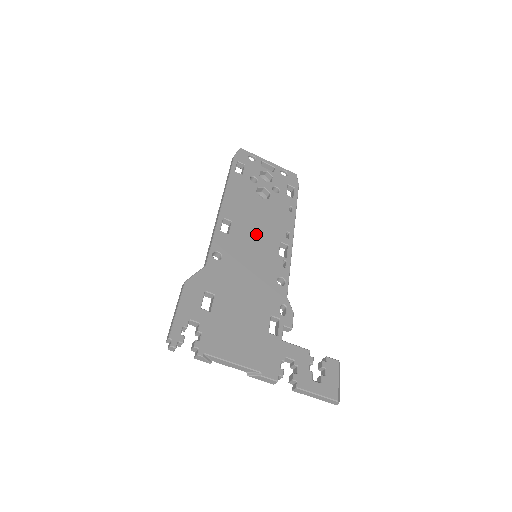
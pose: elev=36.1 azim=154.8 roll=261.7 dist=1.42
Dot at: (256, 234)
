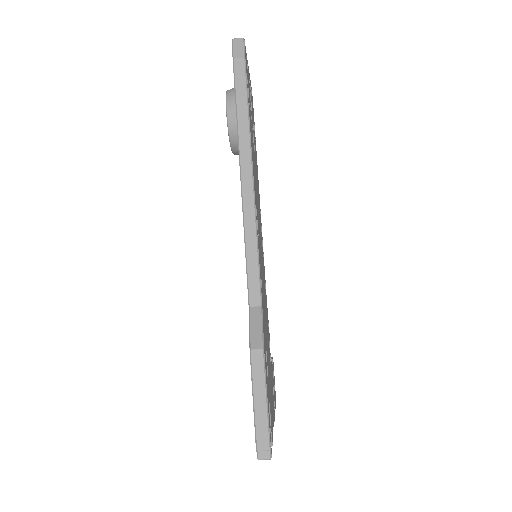
Dot at: (259, 222)
